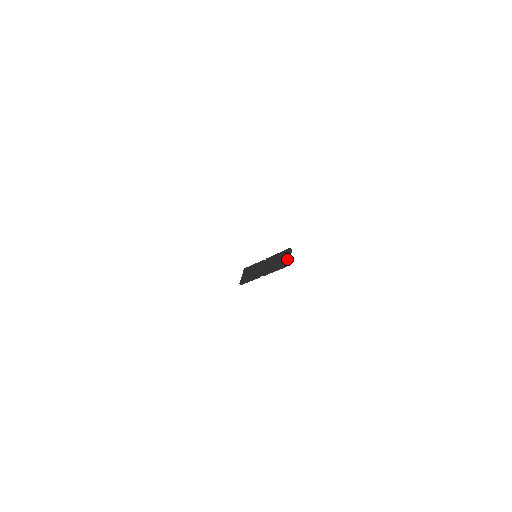
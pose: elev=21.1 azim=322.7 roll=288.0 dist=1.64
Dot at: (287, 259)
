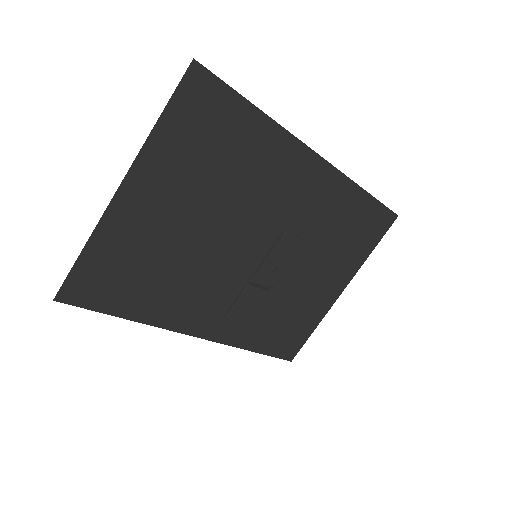
Dot at: (289, 233)
